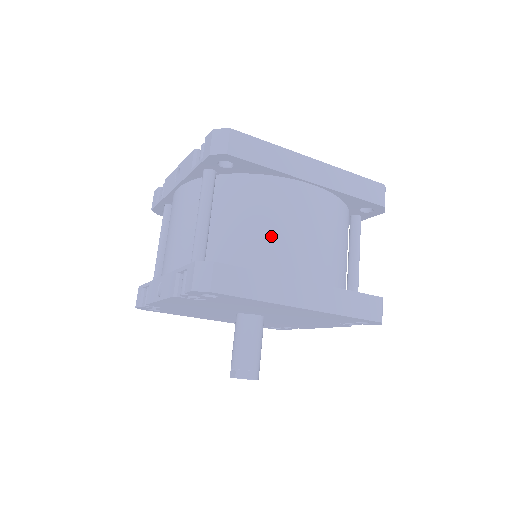
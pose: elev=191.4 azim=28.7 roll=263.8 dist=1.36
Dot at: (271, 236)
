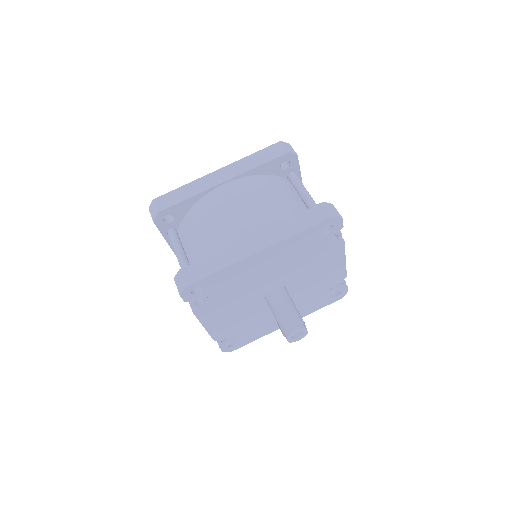
Dot at: (216, 231)
